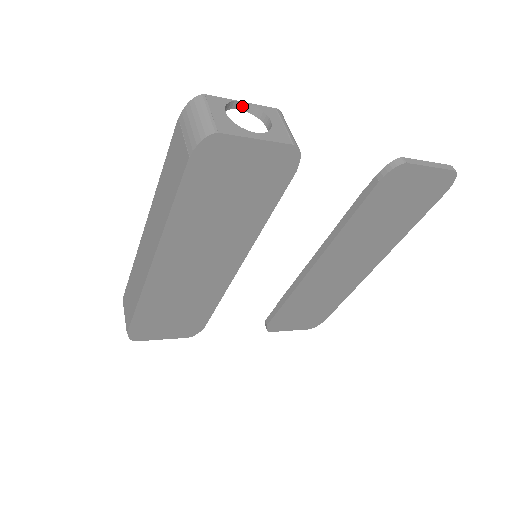
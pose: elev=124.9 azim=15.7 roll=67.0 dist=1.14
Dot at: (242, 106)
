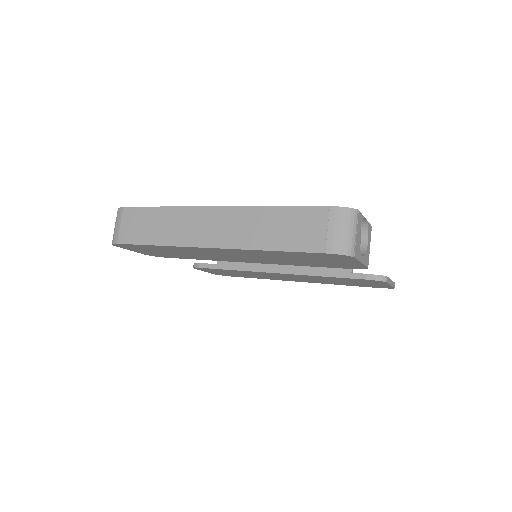
Dot at: occluded
